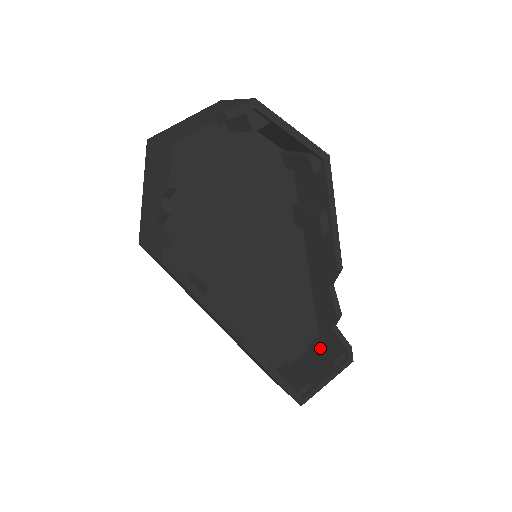
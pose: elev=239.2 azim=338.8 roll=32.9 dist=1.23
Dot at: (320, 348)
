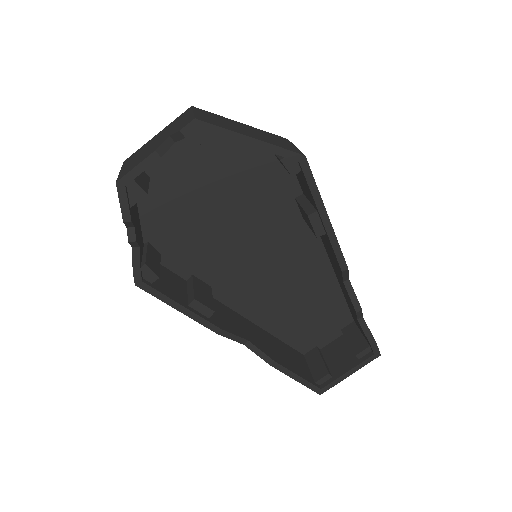
Dot at: (350, 336)
